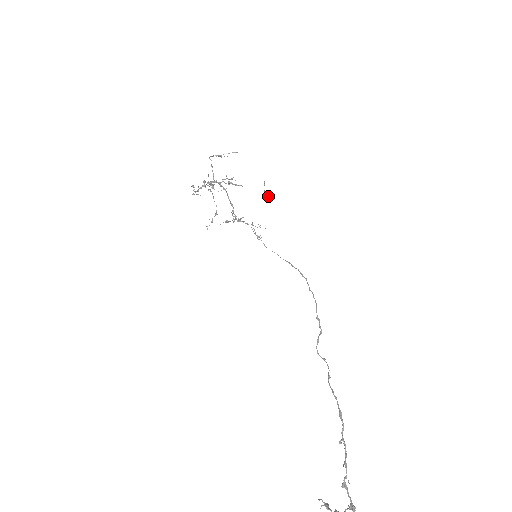
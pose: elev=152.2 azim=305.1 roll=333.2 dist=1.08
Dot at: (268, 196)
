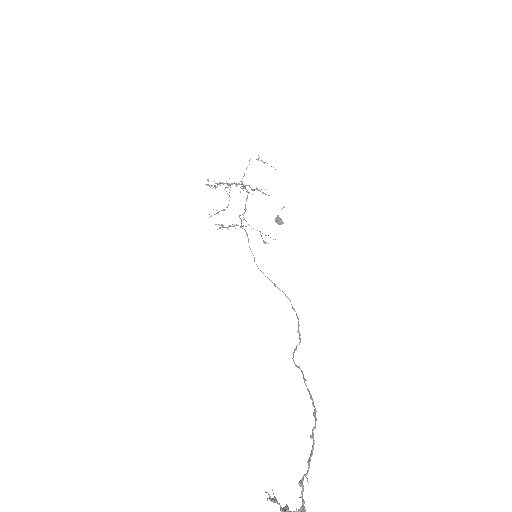
Dot at: (279, 220)
